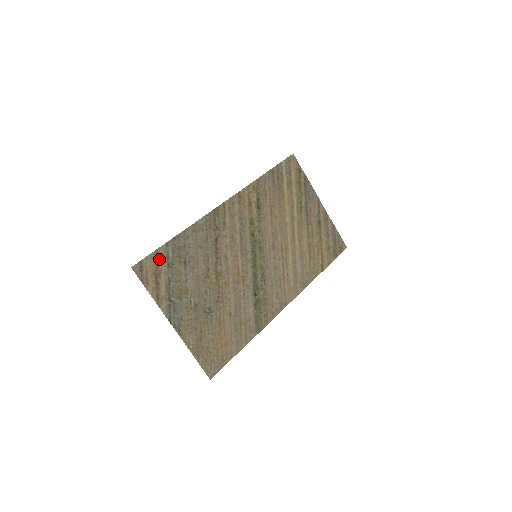
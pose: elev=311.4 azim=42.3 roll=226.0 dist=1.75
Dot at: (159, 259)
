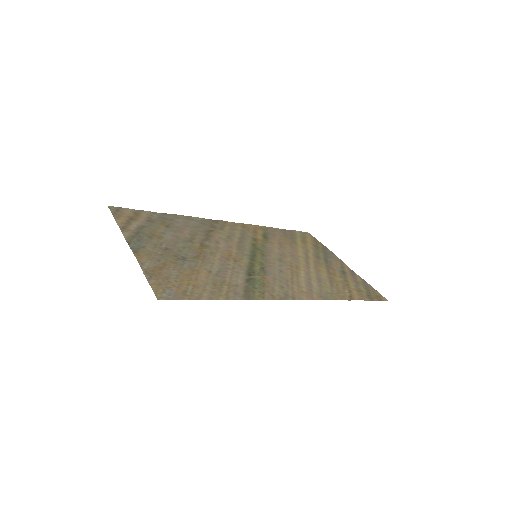
Dot at: (140, 214)
